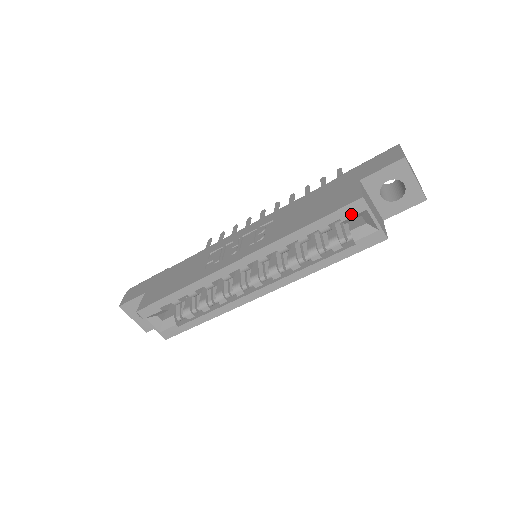
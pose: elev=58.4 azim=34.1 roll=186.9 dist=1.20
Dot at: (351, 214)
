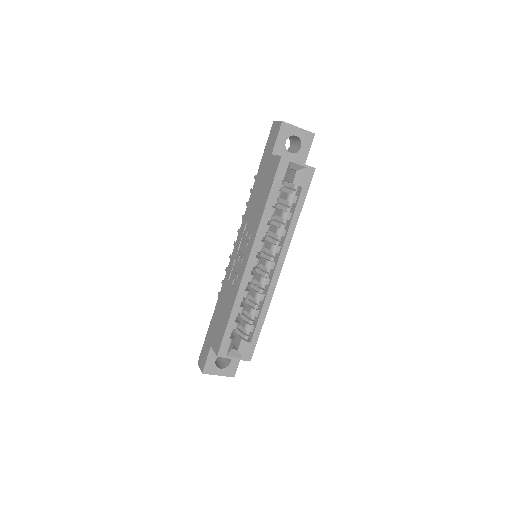
Dot at: (284, 171)
